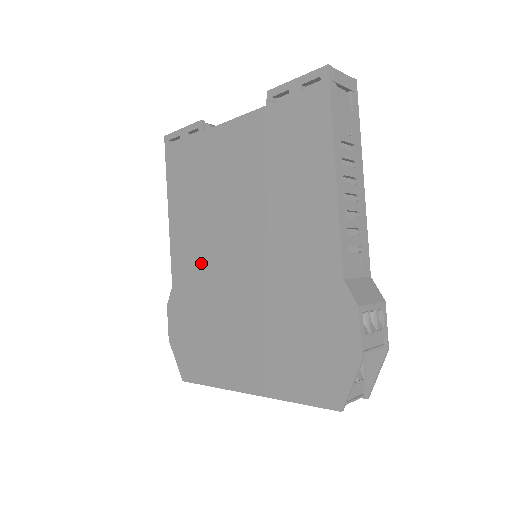
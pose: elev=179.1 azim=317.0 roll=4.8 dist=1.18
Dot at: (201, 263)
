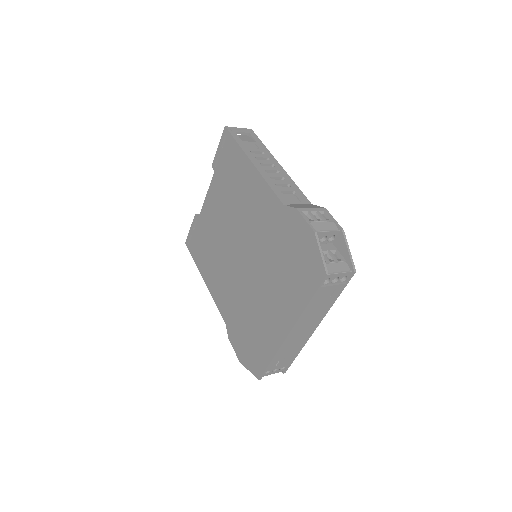
Dot at: (230, 288)
